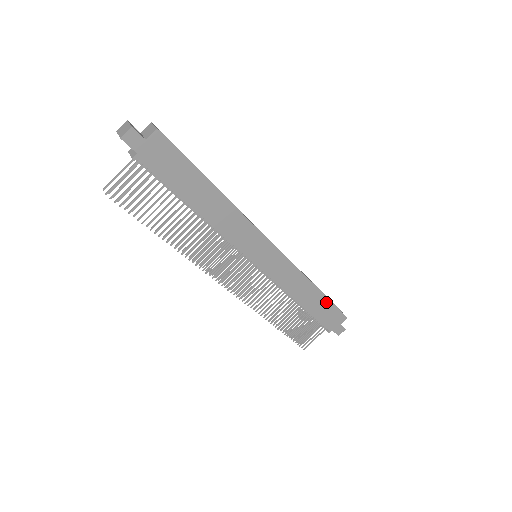
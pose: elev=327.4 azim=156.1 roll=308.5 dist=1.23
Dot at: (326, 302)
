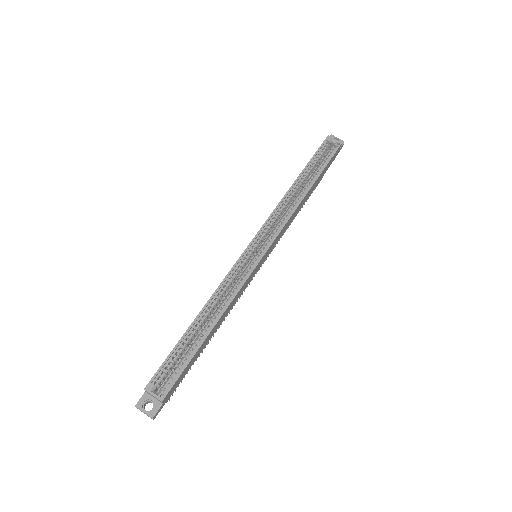
Dot at: (321, 174)
